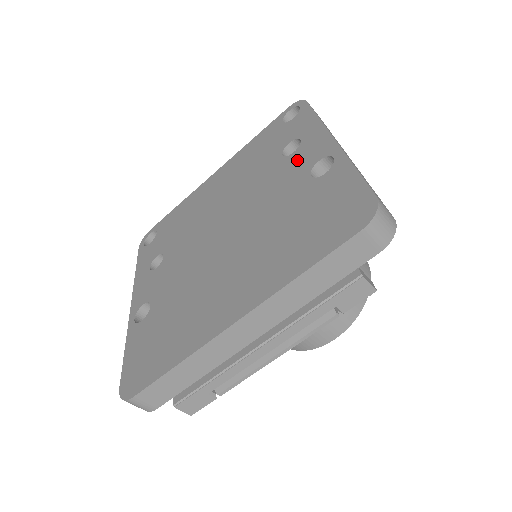
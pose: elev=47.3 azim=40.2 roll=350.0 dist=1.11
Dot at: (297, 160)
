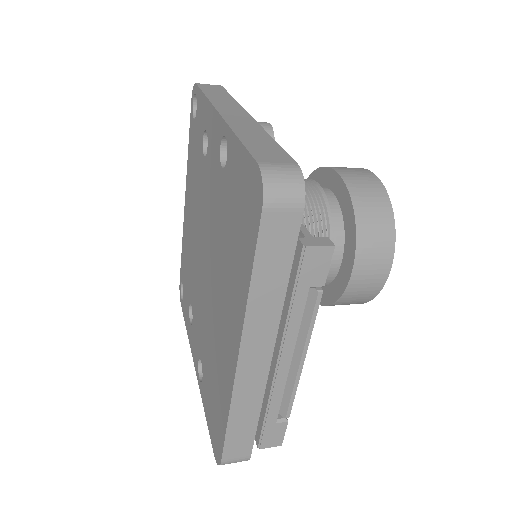
Dot at: (211, 155)
